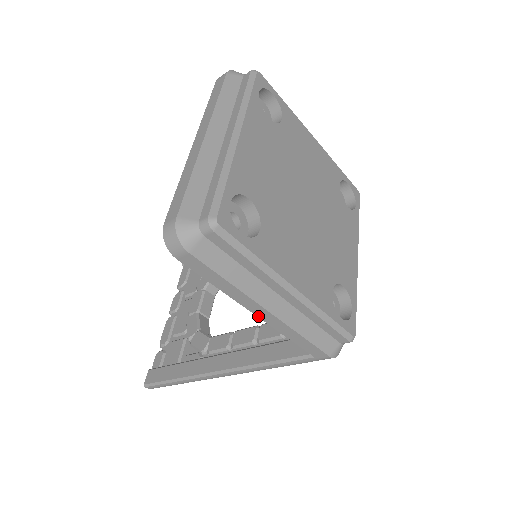
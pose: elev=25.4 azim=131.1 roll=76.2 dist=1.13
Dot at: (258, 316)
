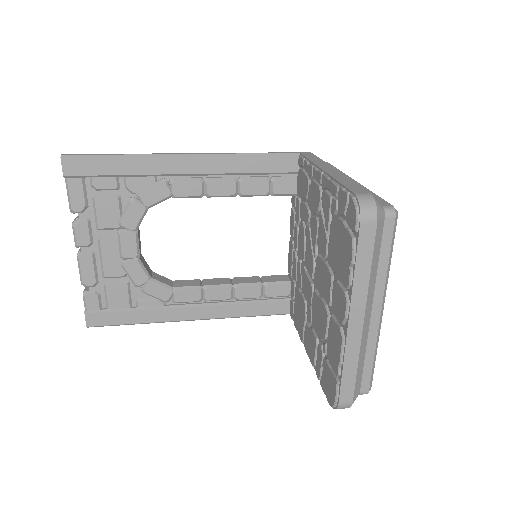
Dot at: occluded
